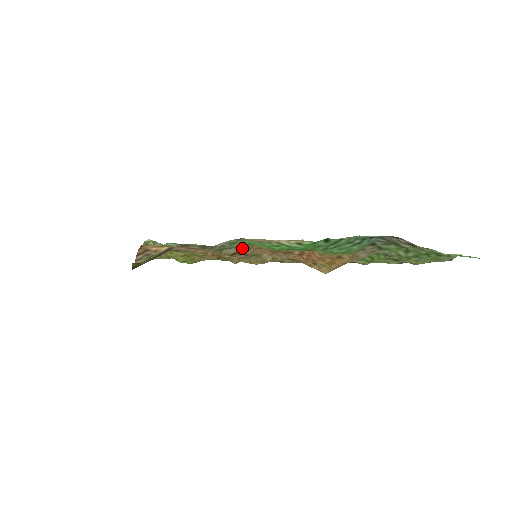
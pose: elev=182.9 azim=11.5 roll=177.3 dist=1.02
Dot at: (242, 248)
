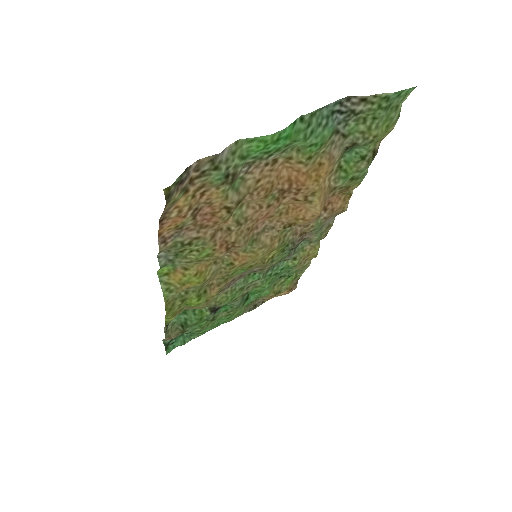
Dot at: (242, 194)
